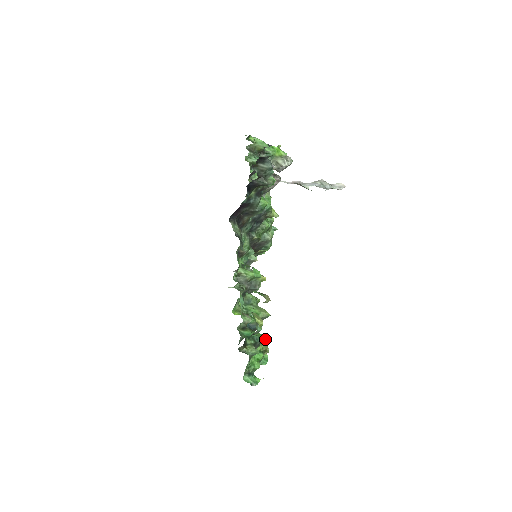
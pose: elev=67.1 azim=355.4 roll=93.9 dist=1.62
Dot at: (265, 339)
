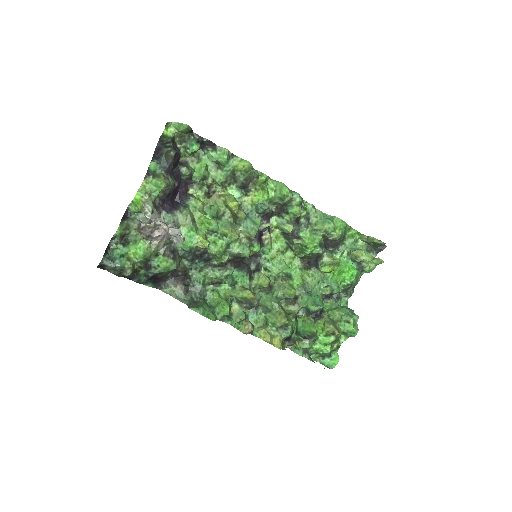
Dot at: (313, 332)
